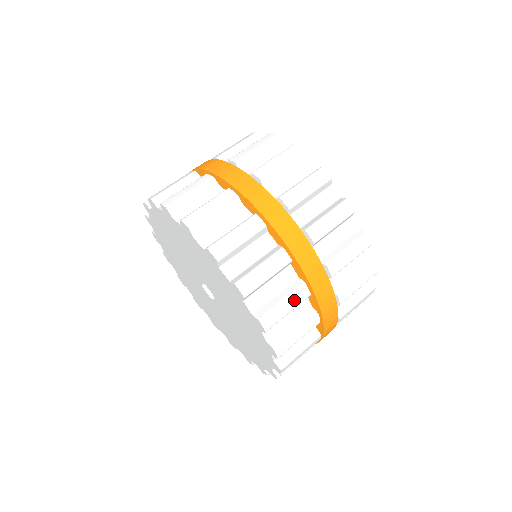
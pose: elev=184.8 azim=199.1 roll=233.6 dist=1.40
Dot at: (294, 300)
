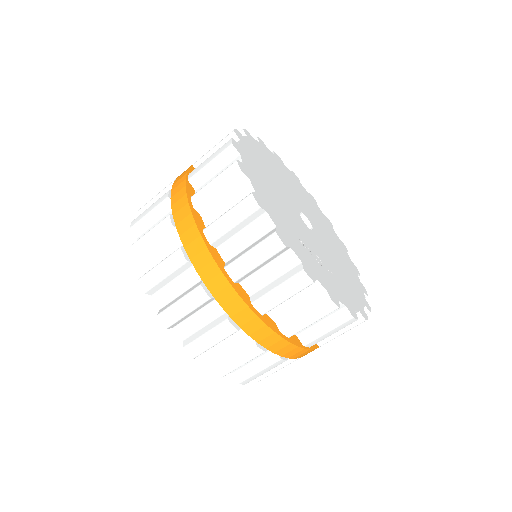
Dot at: (157, 229)
